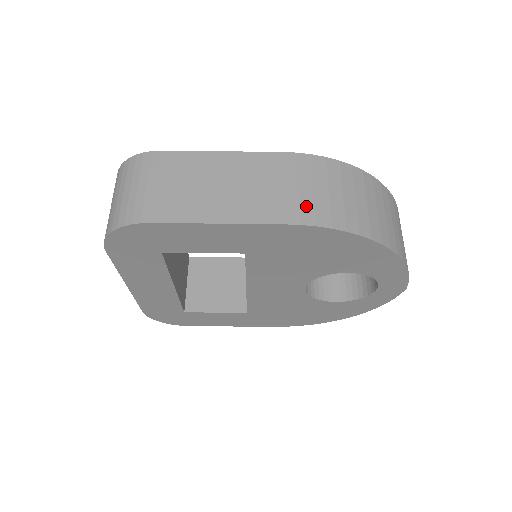
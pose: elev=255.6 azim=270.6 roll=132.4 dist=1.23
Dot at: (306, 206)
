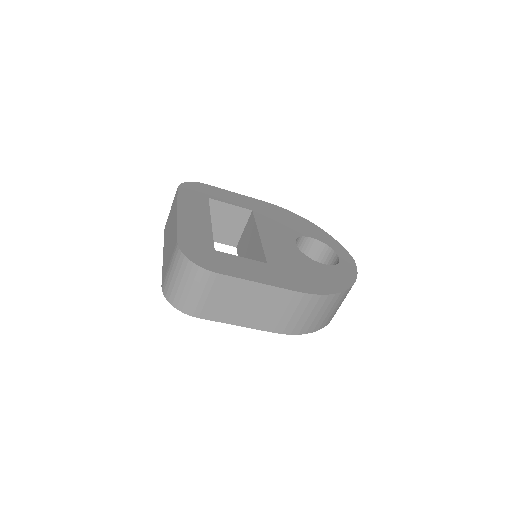
Dot at: (291, 325)
